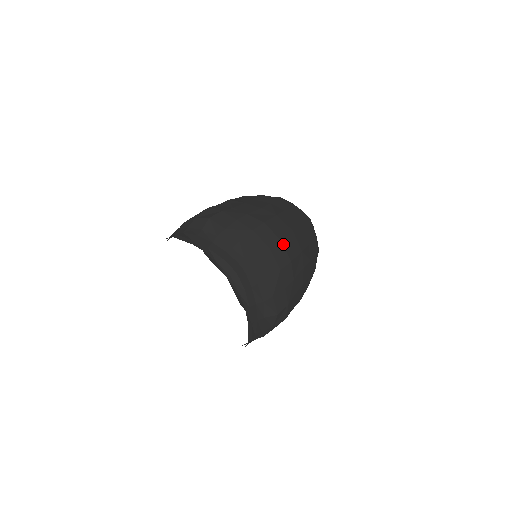
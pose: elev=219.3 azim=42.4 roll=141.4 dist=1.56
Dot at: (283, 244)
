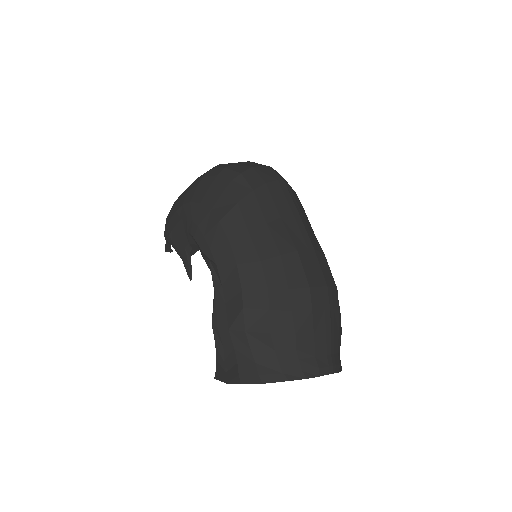
Dot at: (329, 286)
